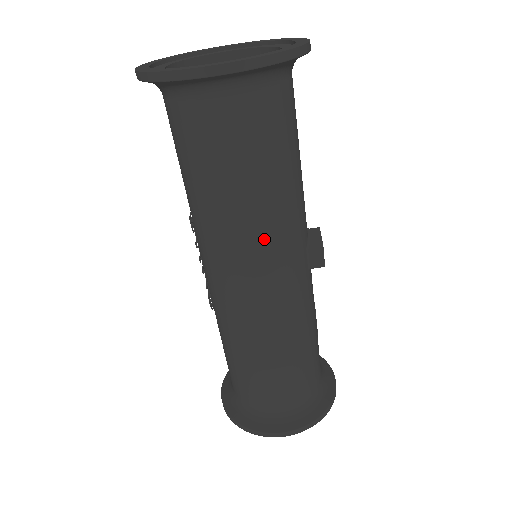
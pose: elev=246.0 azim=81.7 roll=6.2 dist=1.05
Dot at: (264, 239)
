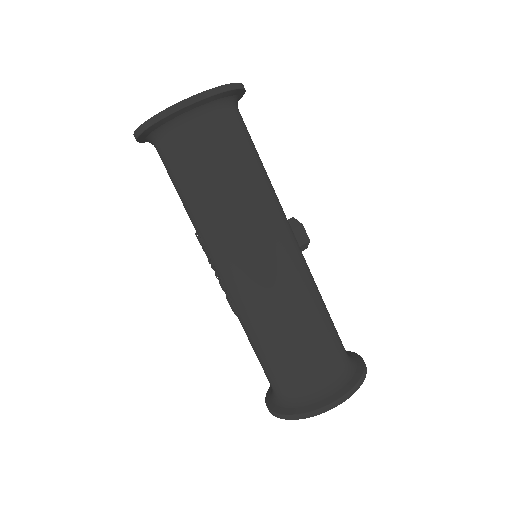
Dot at: (263, 217)
